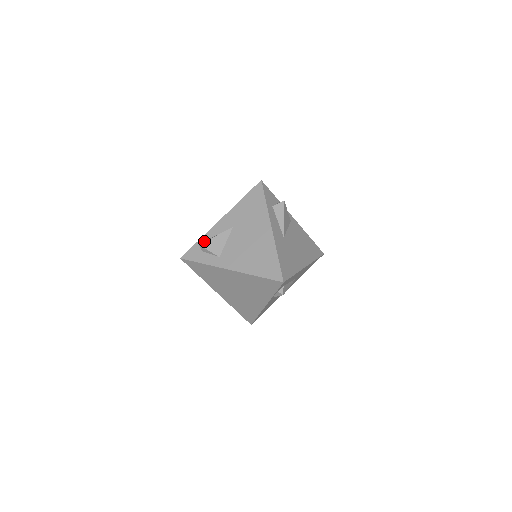
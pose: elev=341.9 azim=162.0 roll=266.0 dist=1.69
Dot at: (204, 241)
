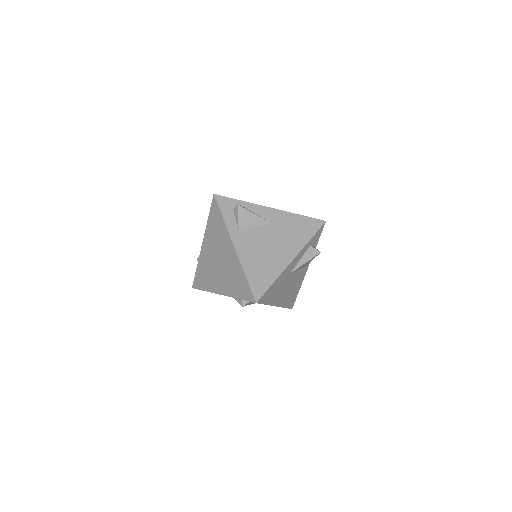
Dot at: (243, 206)
